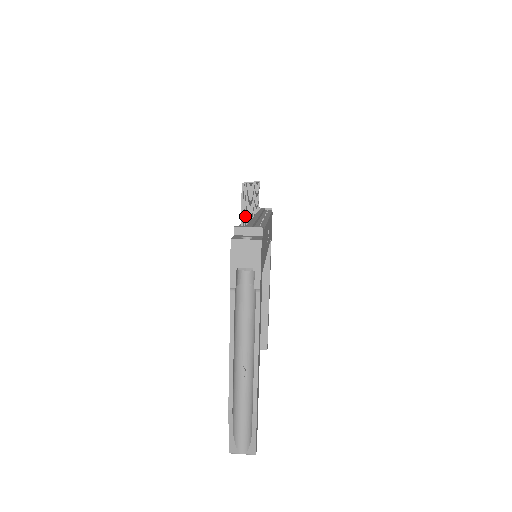
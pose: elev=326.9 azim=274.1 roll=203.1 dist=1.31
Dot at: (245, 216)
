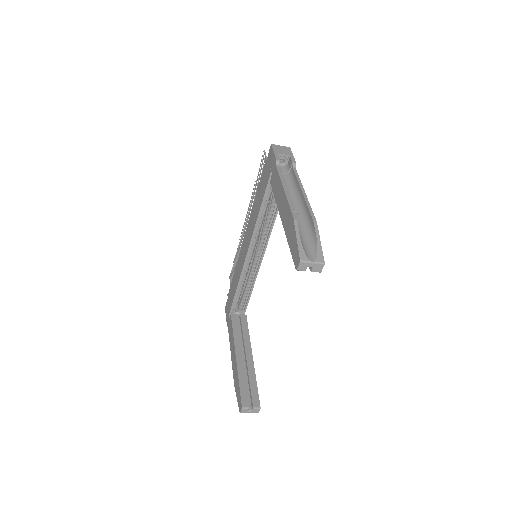
Dot at: occluded
